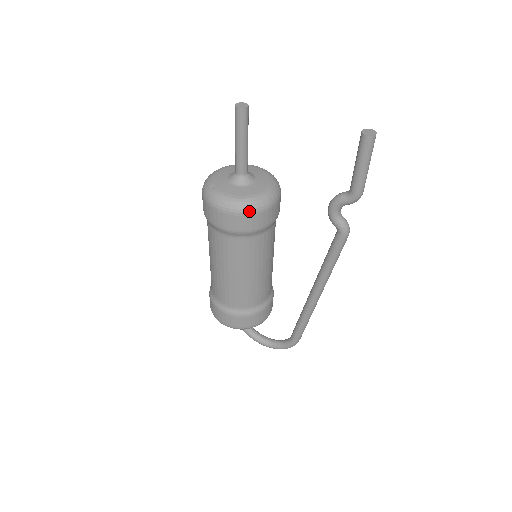
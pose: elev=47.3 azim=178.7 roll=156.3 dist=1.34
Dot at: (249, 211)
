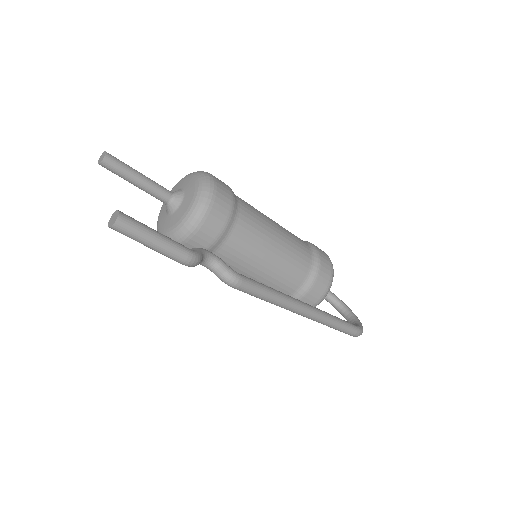
Dot at: occluded
